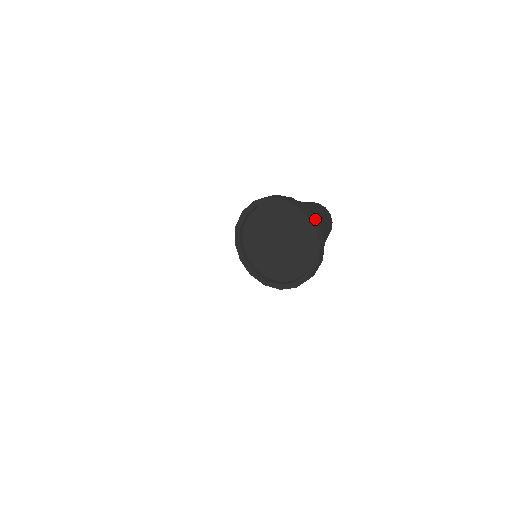
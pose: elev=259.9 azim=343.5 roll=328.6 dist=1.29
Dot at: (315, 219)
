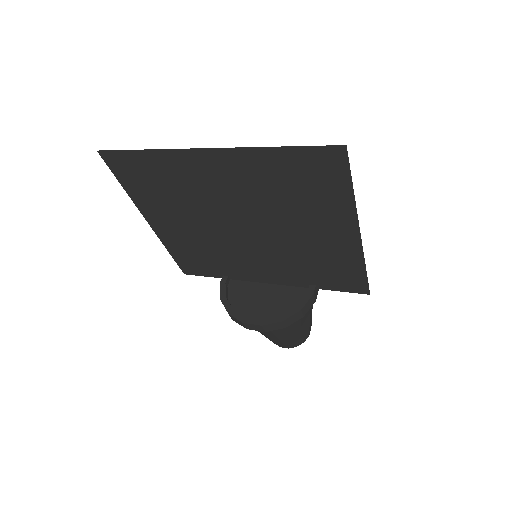
Dot at: occluded
